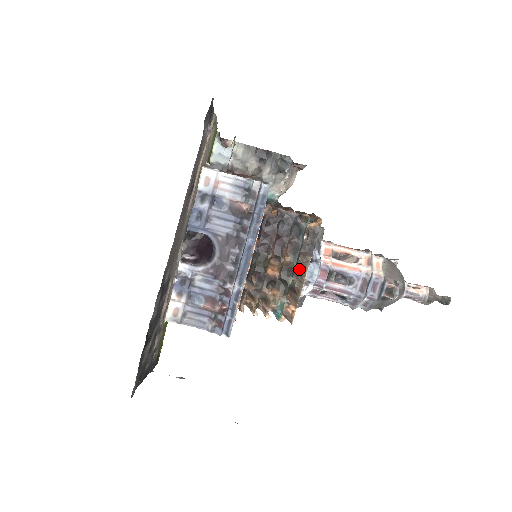
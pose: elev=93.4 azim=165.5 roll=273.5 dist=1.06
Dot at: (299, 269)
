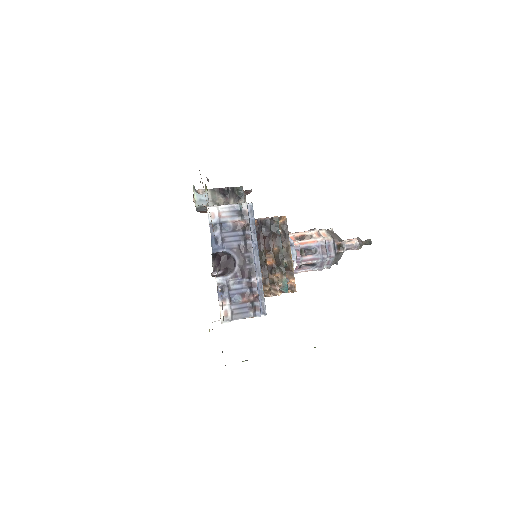
Dot at: (285, 253)
